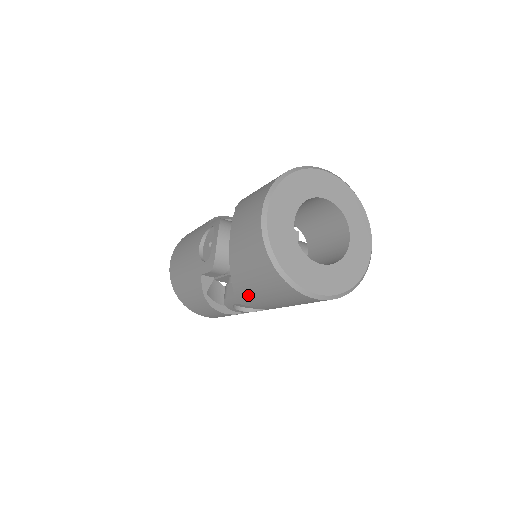
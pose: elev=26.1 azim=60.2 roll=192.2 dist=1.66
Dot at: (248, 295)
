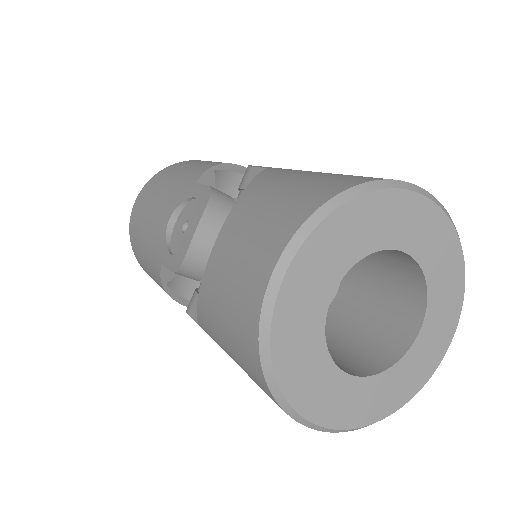
Dot at: occluded
